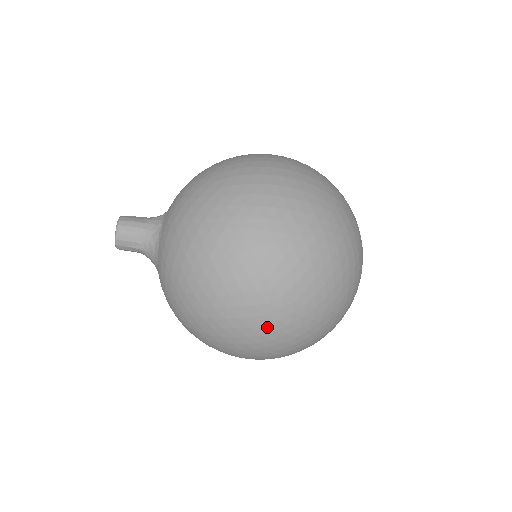
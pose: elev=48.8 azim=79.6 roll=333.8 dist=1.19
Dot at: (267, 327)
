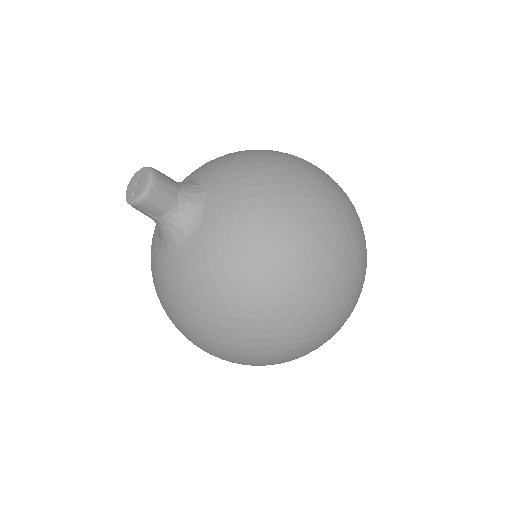
Dot at: (347, 279)
